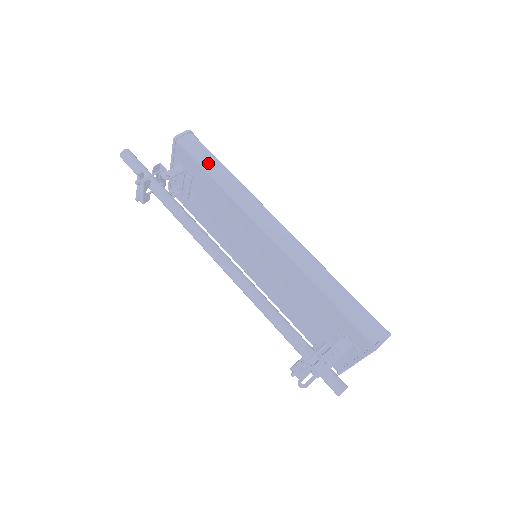
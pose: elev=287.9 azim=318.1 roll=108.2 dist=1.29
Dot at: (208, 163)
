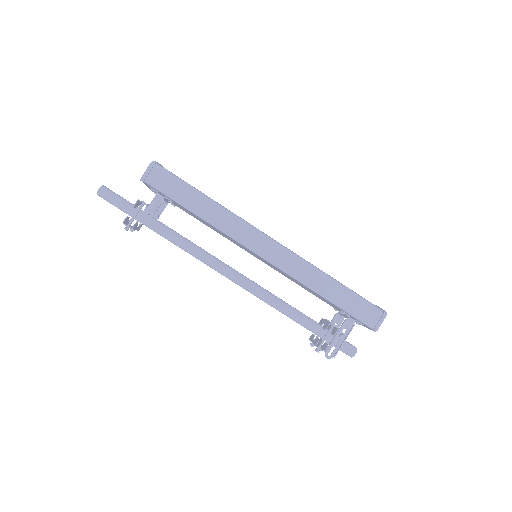
Dot at: (183, 198)
